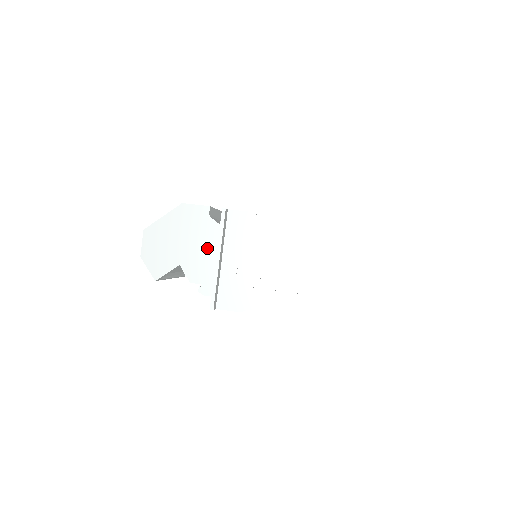
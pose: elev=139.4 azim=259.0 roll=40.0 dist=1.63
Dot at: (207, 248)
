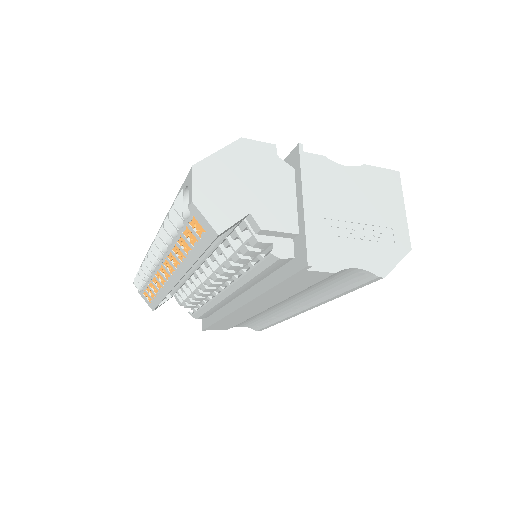
Dot at: (281, 193)
